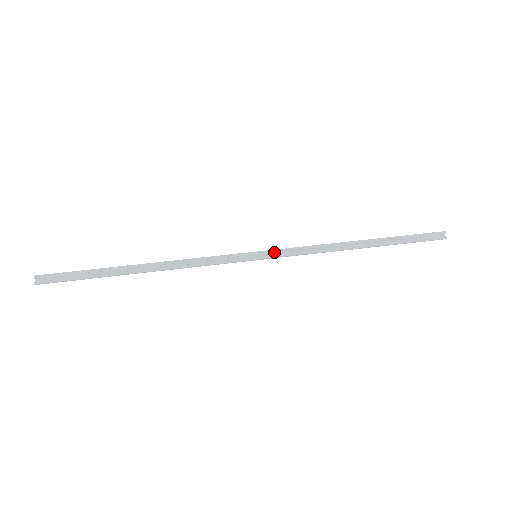
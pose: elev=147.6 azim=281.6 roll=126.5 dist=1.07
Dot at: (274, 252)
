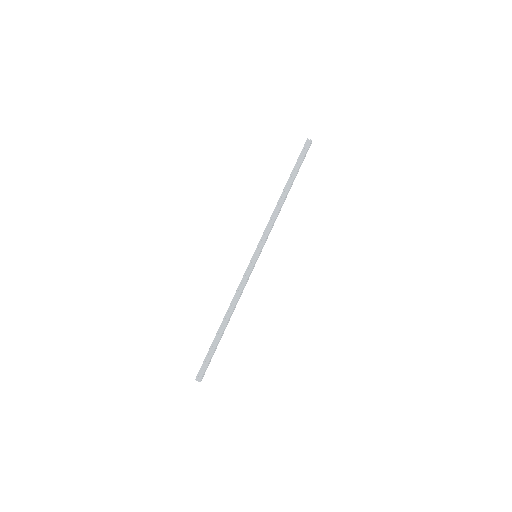
Dot at: (262, 246)
